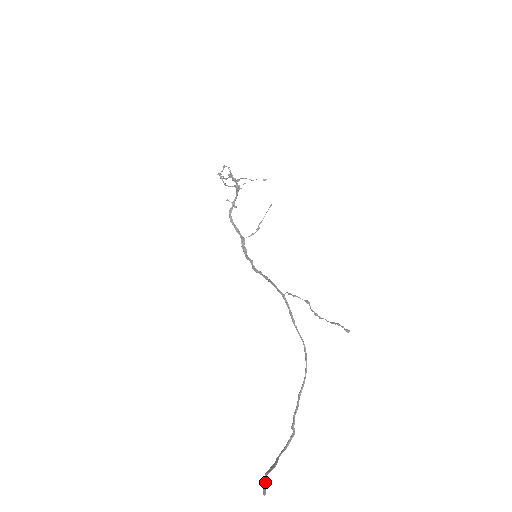
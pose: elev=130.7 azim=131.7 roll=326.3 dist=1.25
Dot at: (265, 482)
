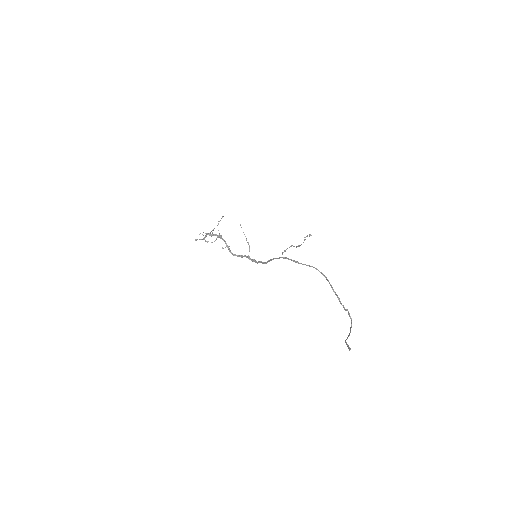
Dot at: (347, 345)
